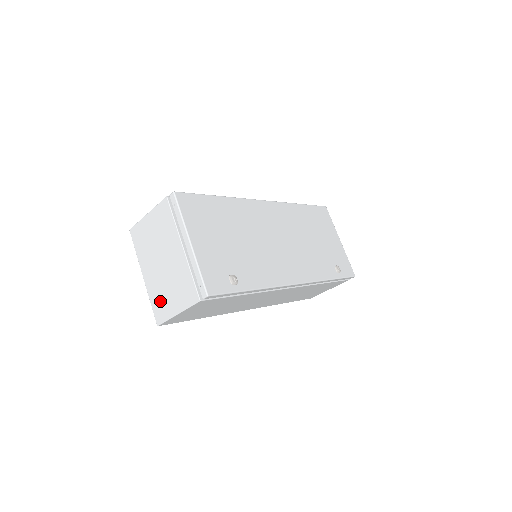
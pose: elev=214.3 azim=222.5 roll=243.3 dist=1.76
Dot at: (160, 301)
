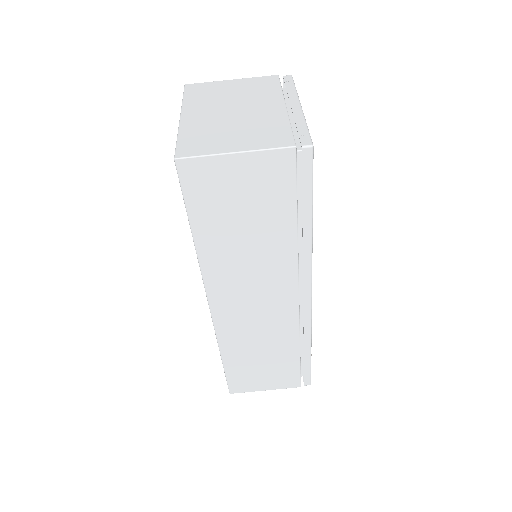
Dot at: (203, 138)
